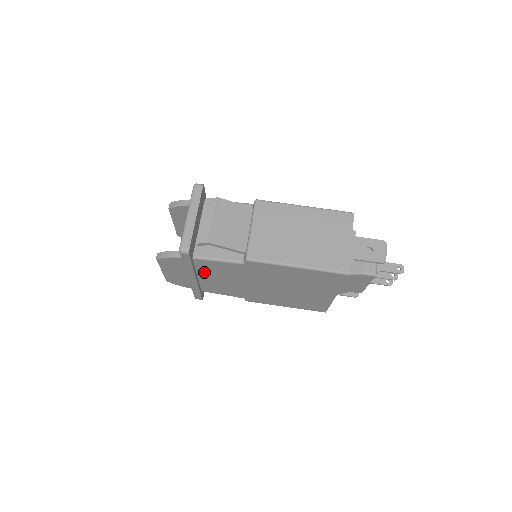
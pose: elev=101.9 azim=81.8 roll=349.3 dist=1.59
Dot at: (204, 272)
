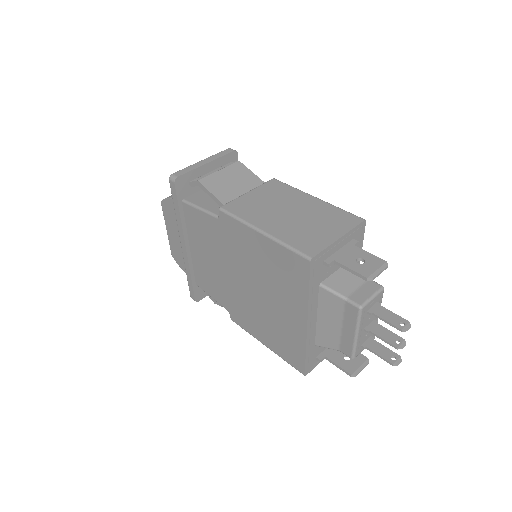
Dot at: (193, 236)
